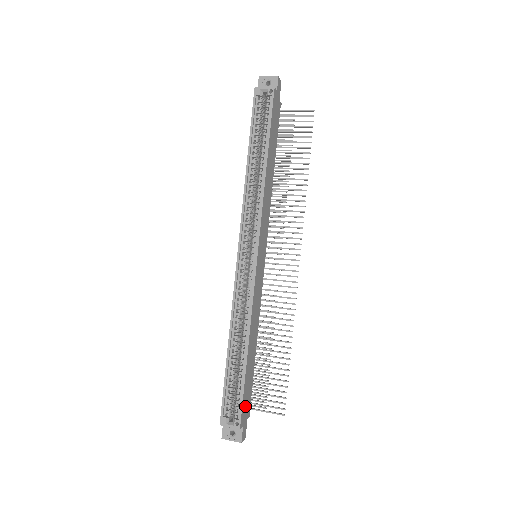
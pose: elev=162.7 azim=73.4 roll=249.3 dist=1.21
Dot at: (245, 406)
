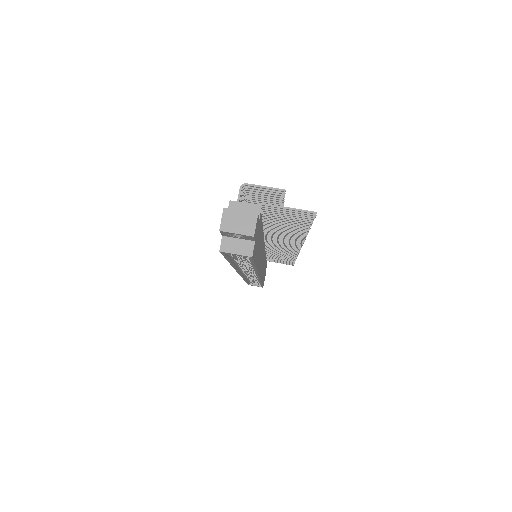
Dot at: occluded
